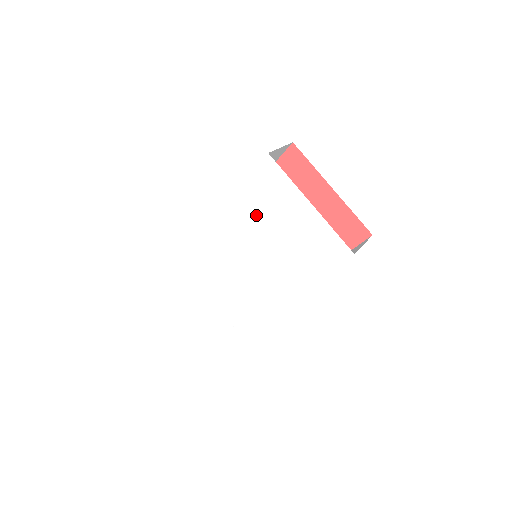
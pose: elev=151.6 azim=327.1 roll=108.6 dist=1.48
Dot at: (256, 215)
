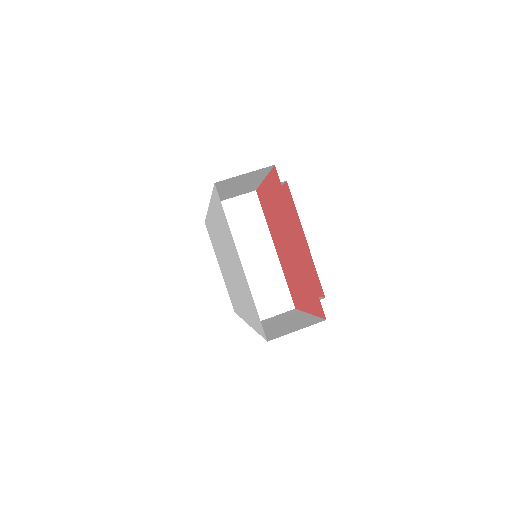
Dot at: (222, 233)
